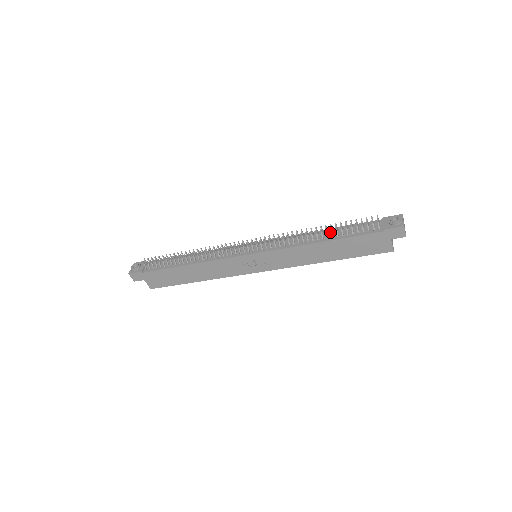
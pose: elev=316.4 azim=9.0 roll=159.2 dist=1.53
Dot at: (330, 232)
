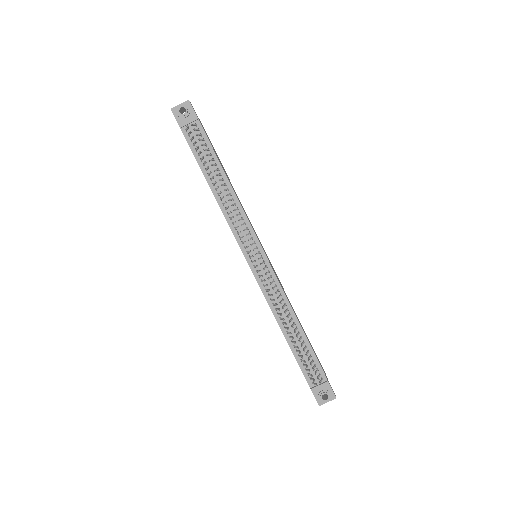
Dot at: (298, 335)
